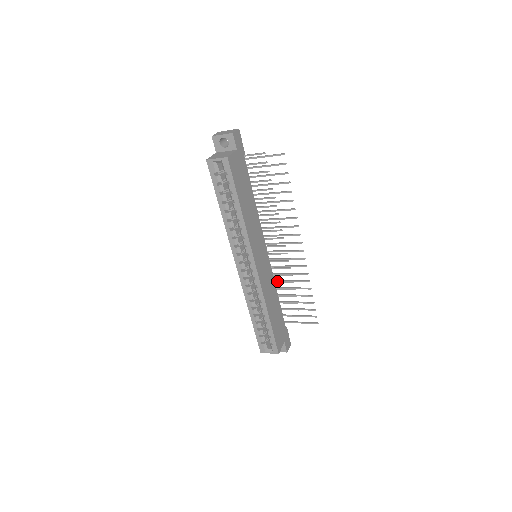
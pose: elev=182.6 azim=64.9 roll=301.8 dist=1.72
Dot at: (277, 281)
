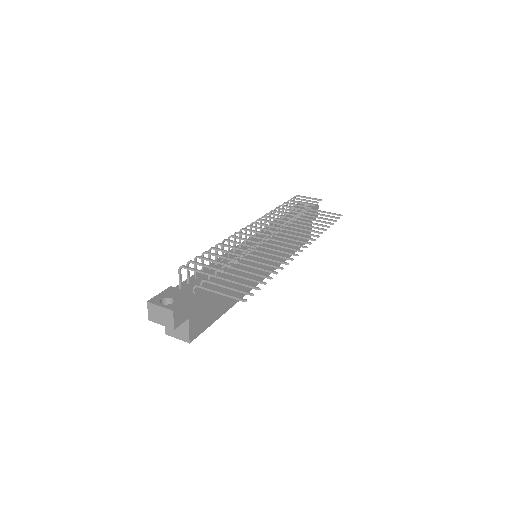
Dot at: occluded
